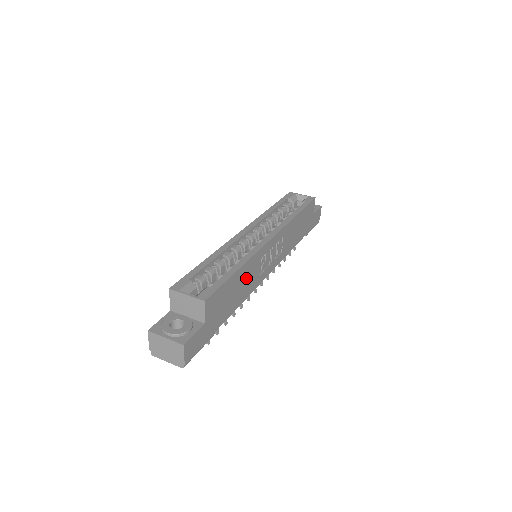
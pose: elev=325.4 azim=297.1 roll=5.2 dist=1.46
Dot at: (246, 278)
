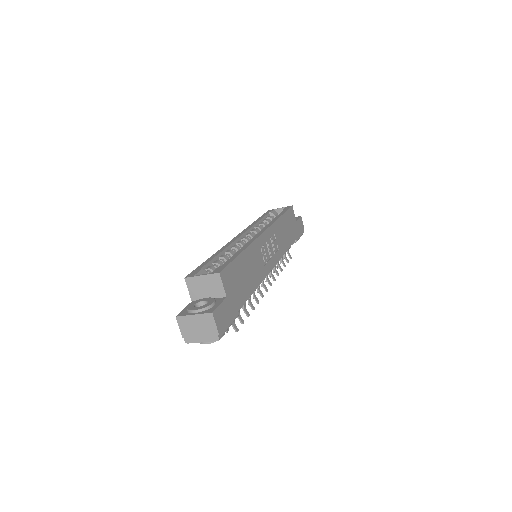
Dot at: (252, 264)
